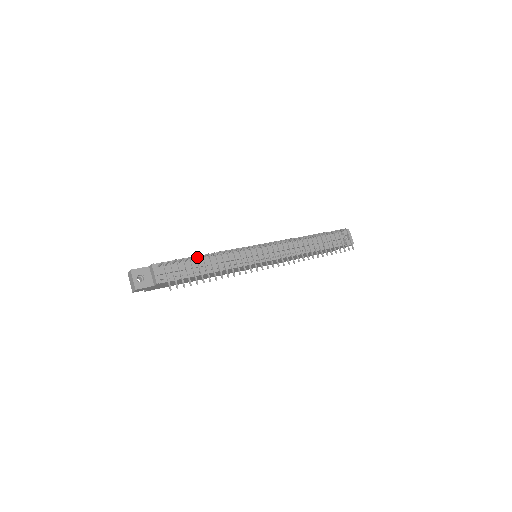
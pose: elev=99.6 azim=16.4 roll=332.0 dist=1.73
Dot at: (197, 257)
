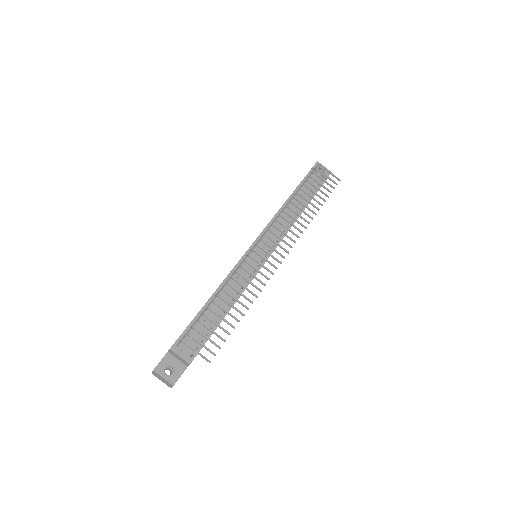
Dot at: (209, 308)
